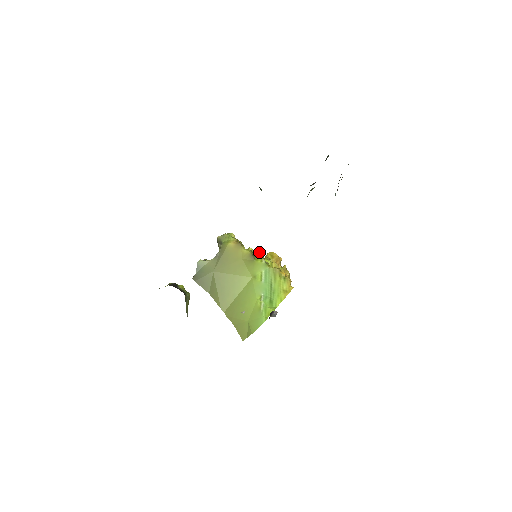
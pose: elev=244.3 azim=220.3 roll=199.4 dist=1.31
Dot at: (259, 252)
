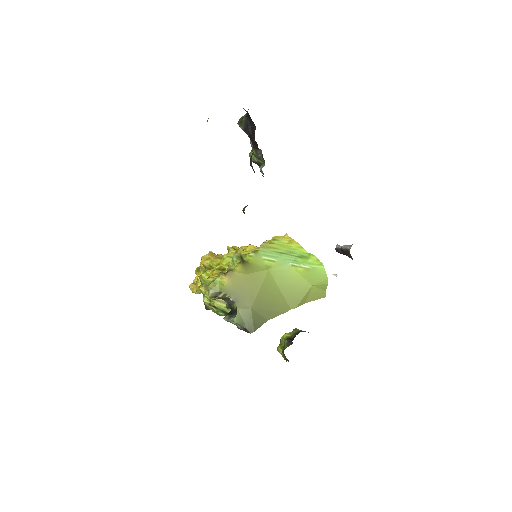
Dot at: (237, 257)
